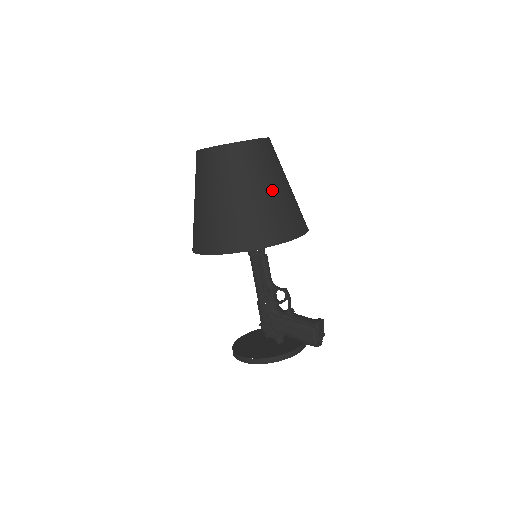
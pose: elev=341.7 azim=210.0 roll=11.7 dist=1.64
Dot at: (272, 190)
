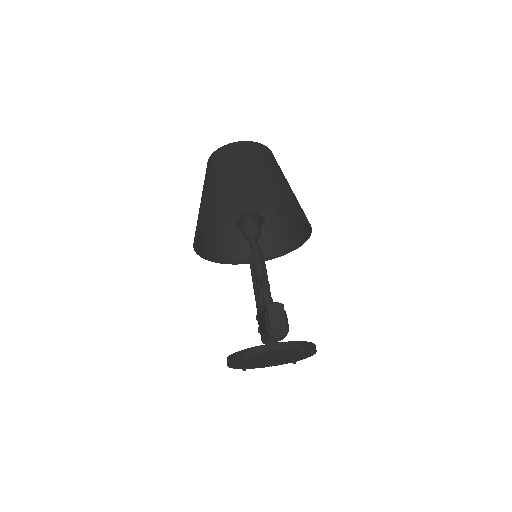
Dot at: (231, 177)
